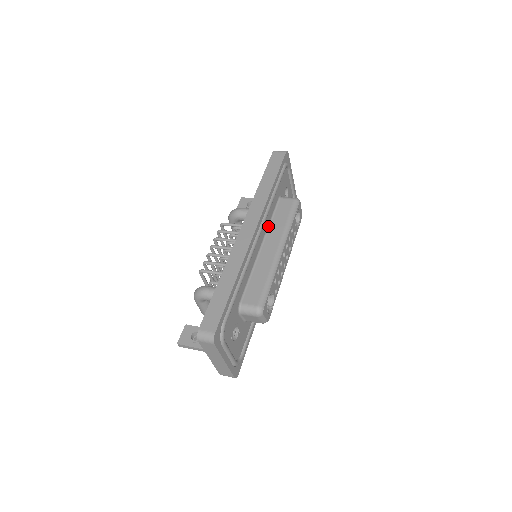
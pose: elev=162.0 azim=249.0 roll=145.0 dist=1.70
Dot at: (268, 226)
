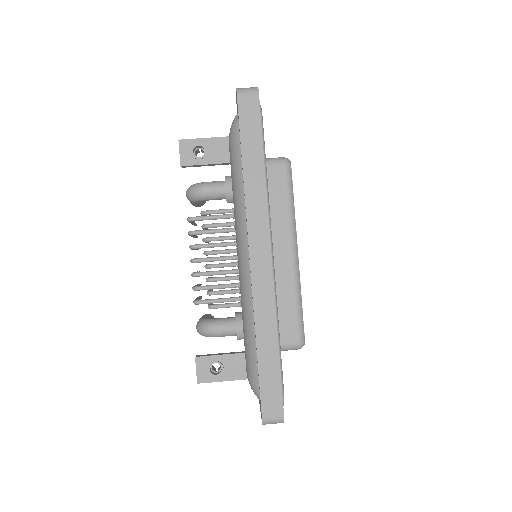
Dot at: occluded
